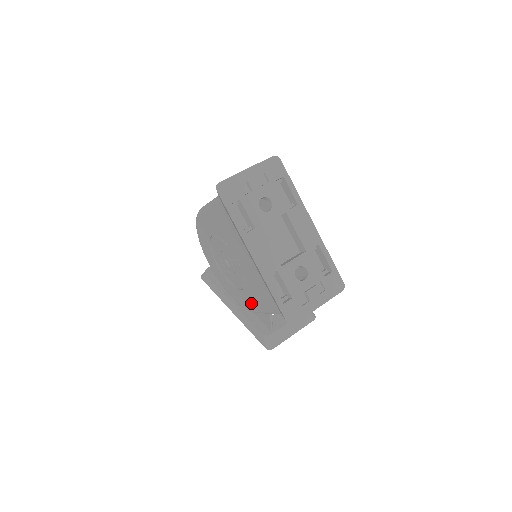
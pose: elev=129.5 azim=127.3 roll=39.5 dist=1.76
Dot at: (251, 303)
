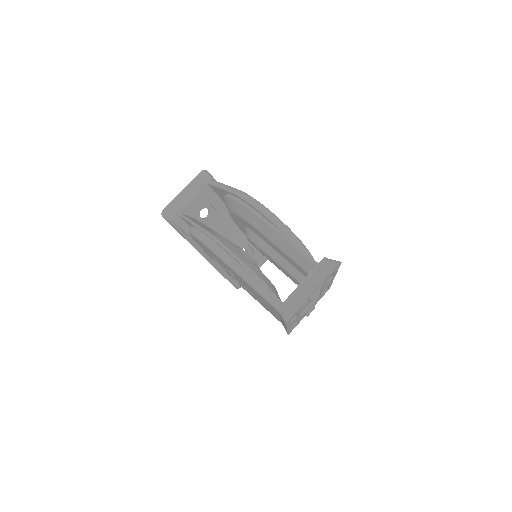
Dot at: occluded
